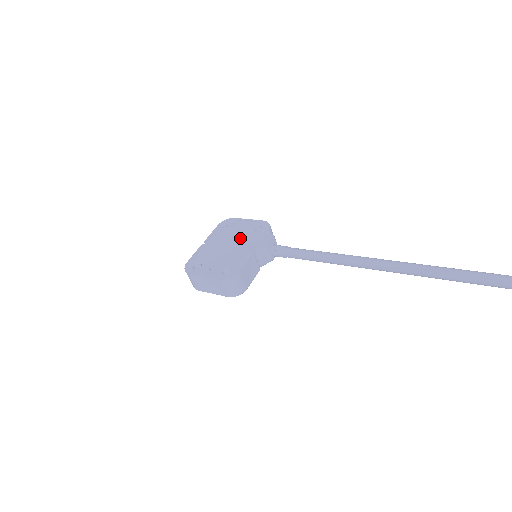
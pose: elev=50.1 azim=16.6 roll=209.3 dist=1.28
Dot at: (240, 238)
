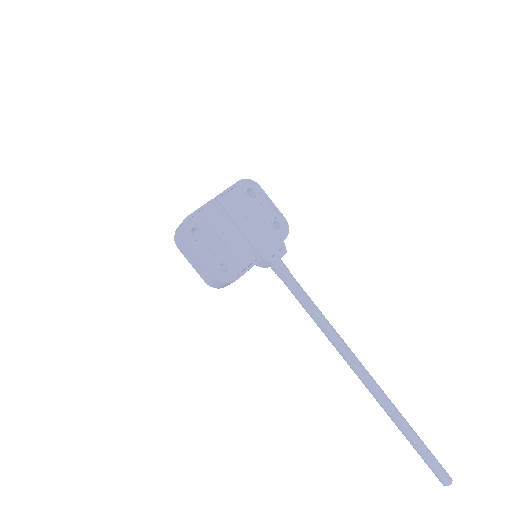
Dot at: (254, 225)
